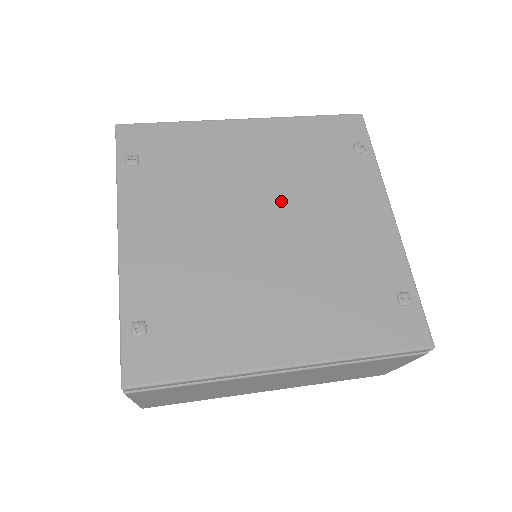
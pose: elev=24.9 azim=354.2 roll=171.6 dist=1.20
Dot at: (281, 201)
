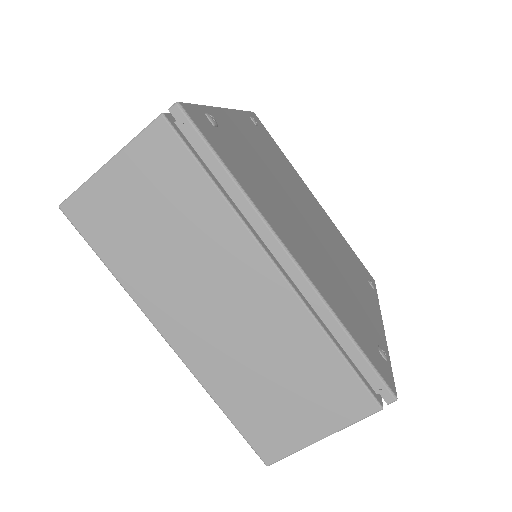
Dot at: (322, 231)
